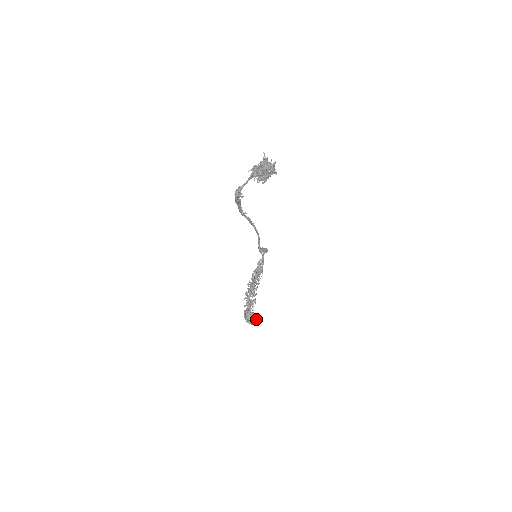
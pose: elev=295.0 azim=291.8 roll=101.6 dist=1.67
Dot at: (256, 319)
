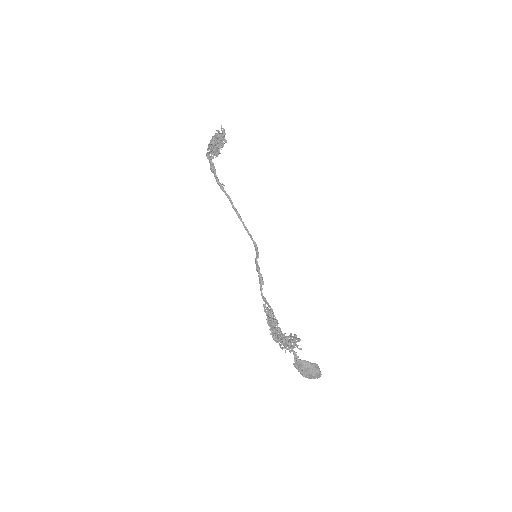
Dot at: occluded
